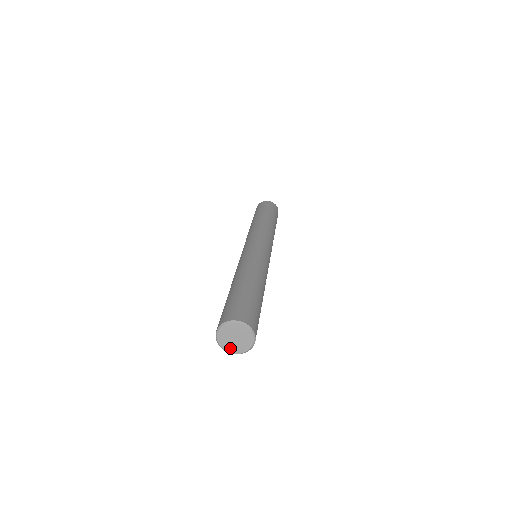
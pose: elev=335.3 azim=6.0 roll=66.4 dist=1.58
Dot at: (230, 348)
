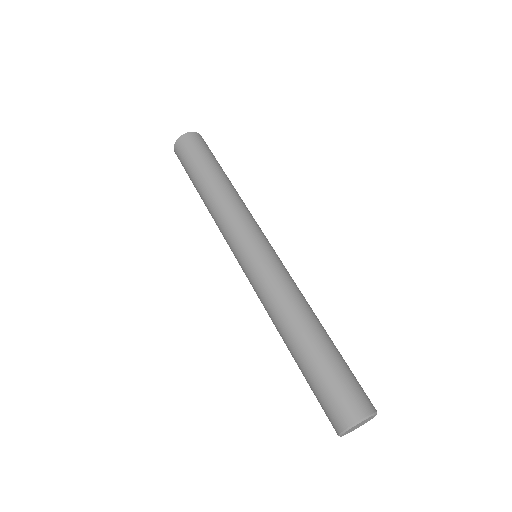
Dot at: occluded
